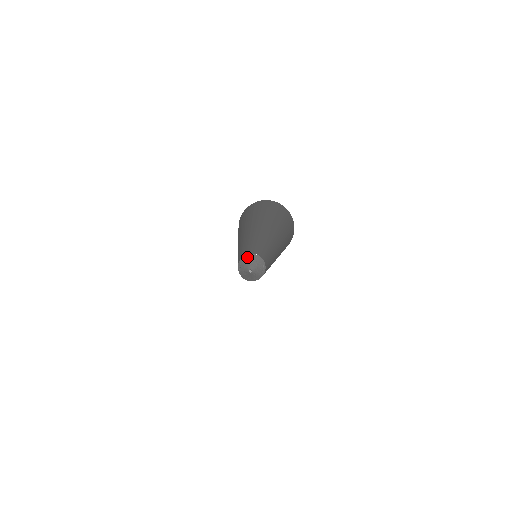
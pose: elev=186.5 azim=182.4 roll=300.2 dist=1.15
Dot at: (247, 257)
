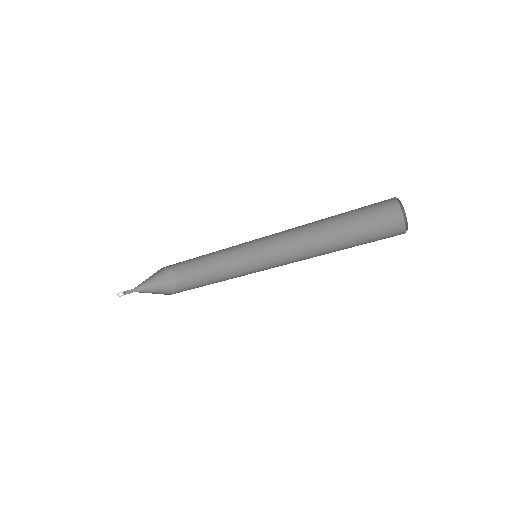
Dot at: occluded
